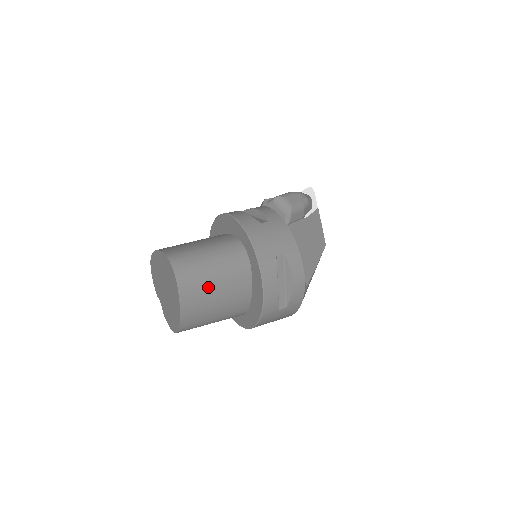
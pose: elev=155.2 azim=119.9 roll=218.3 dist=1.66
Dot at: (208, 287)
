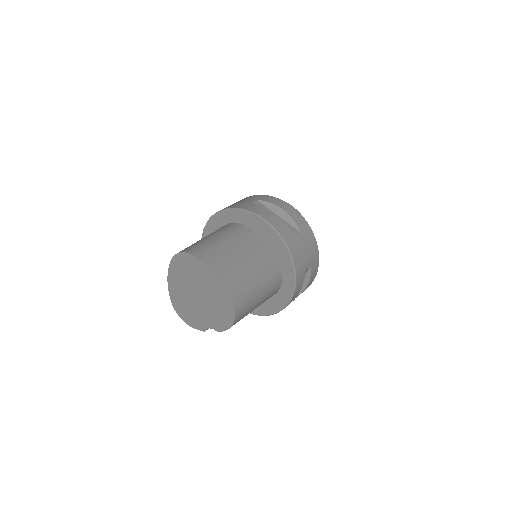
Dot at: (222, 249)
